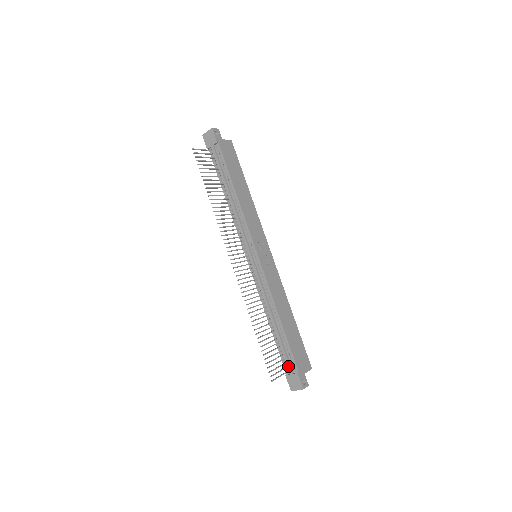
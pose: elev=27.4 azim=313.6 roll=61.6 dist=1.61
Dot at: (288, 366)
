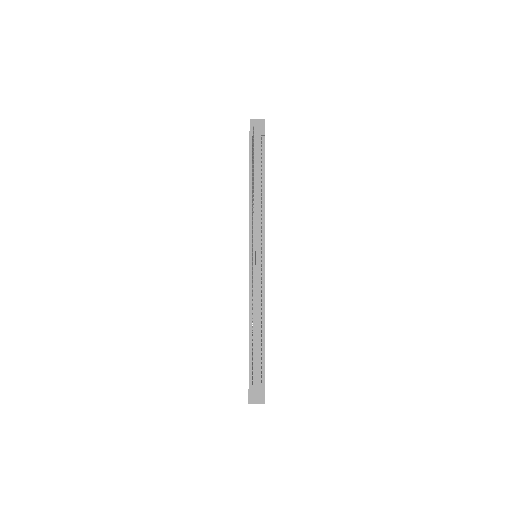
Dot at: (256, 376)
